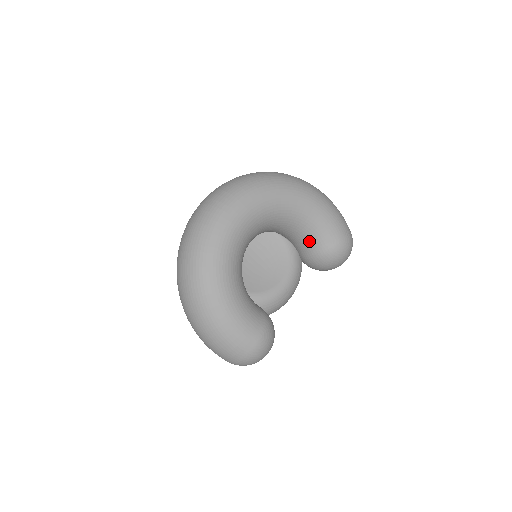
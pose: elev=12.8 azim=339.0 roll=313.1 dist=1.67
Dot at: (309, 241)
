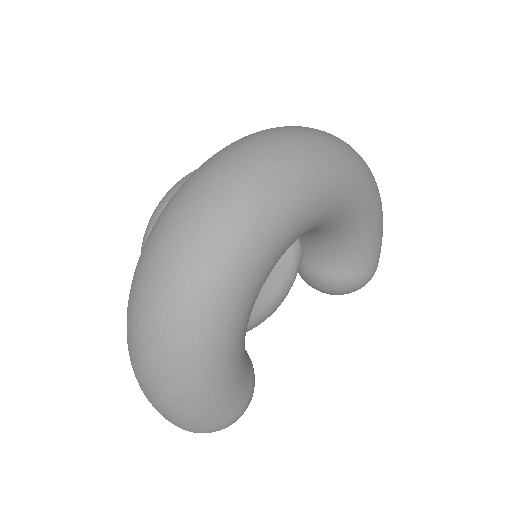
Dot at: (334, 259)
